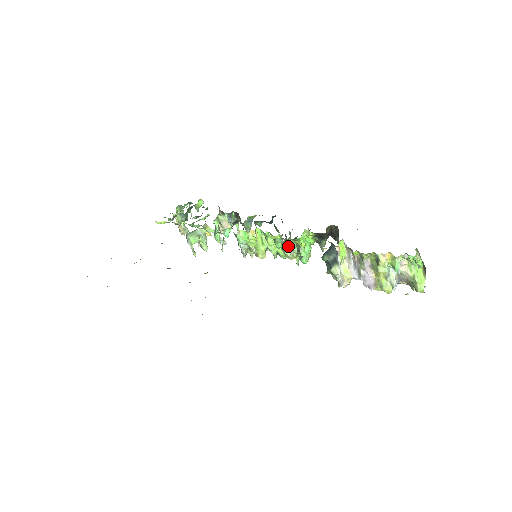
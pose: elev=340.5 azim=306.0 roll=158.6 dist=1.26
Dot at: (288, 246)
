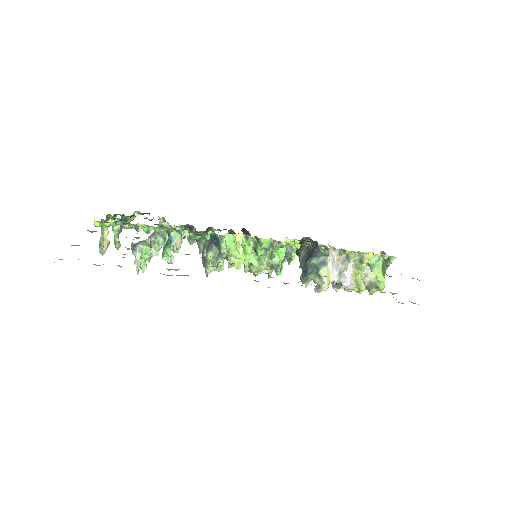
Dot at: (269, 254)
